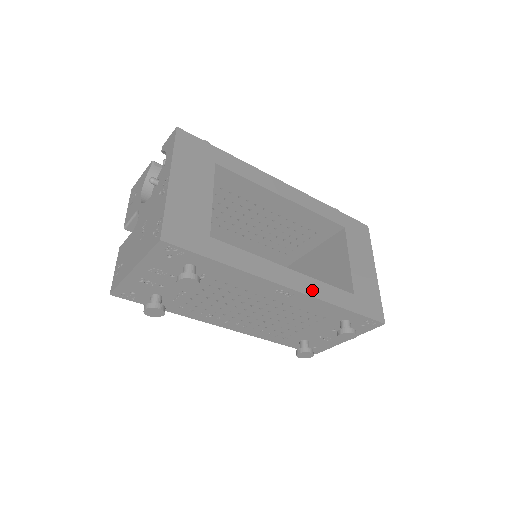
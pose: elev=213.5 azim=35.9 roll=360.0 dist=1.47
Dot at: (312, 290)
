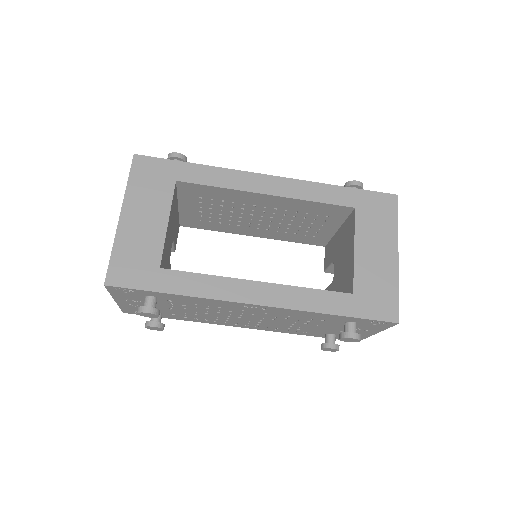
Dot at: (287, 301)
